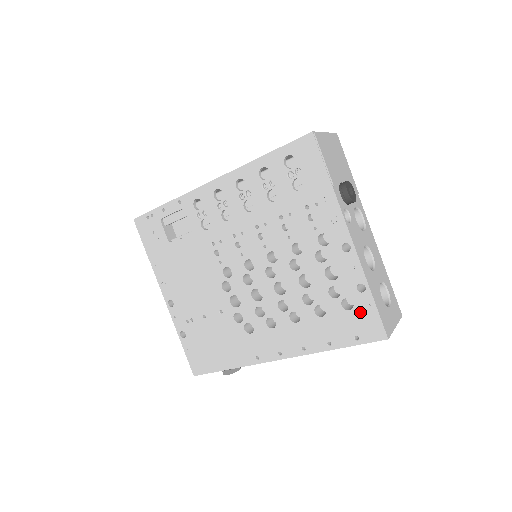
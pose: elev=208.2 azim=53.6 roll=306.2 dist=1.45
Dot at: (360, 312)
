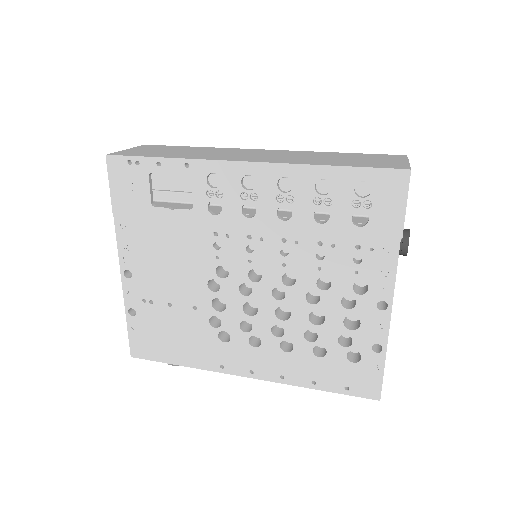
Dot at: (364, 368)
